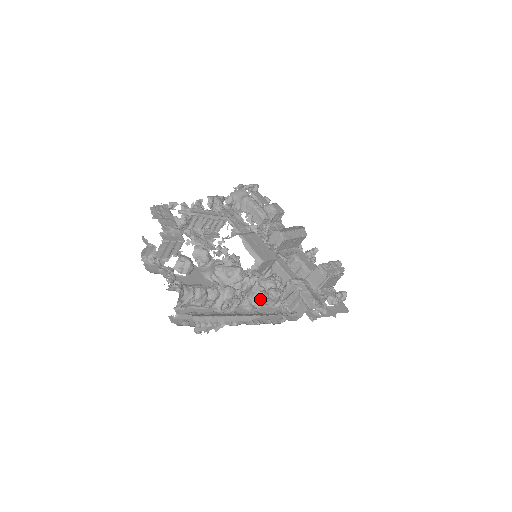
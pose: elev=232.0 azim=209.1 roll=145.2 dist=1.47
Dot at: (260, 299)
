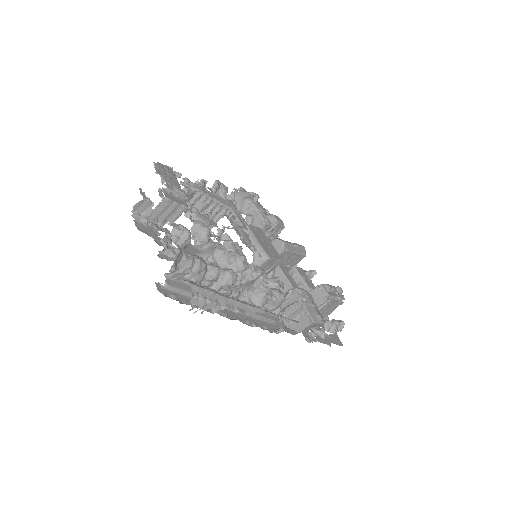
Dot at: (263, 296)
